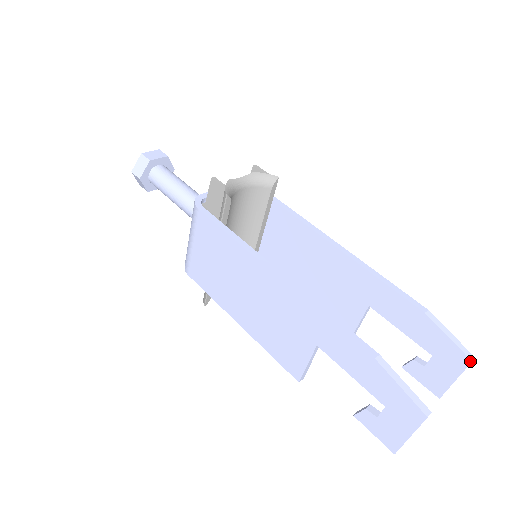
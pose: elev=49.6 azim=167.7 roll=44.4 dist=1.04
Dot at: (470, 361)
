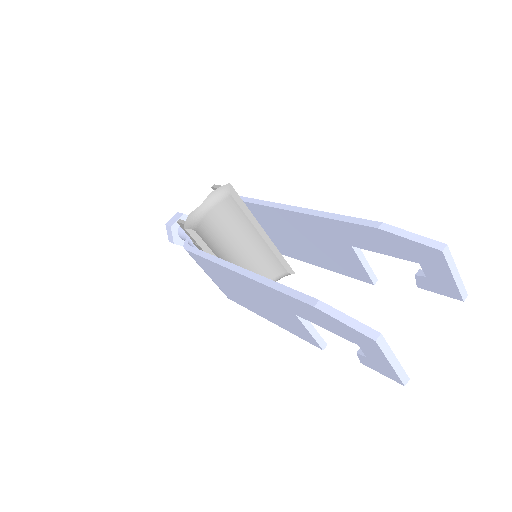
Dot at: (441, 252)
